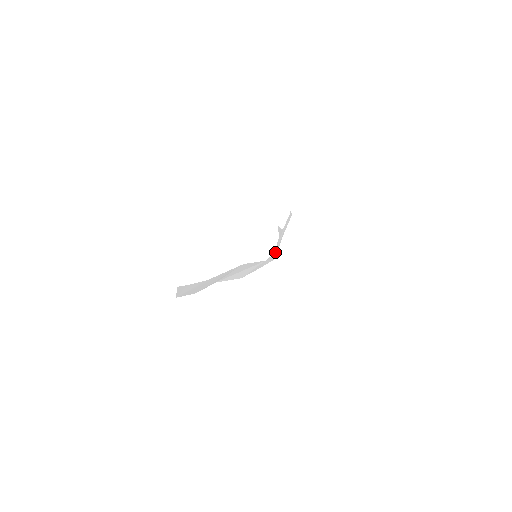
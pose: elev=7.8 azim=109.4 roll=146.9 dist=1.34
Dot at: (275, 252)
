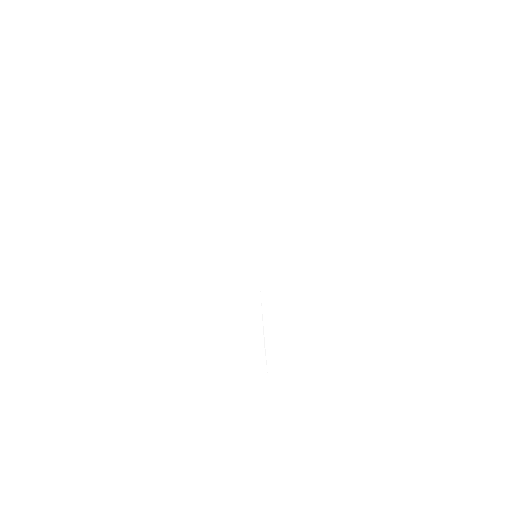
Dot at: occluded
